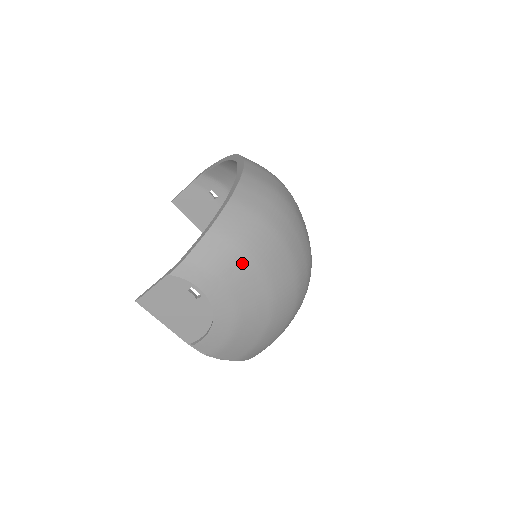
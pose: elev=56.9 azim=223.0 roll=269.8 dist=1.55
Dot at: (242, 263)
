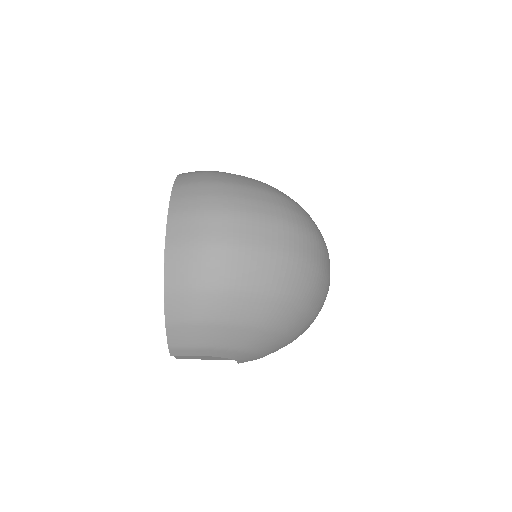
Dot at: (209, 332)
